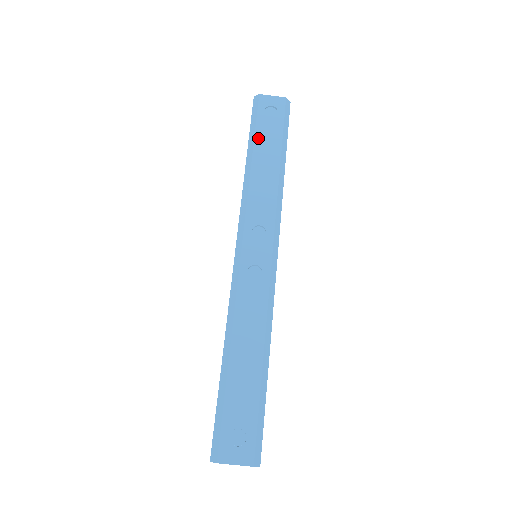
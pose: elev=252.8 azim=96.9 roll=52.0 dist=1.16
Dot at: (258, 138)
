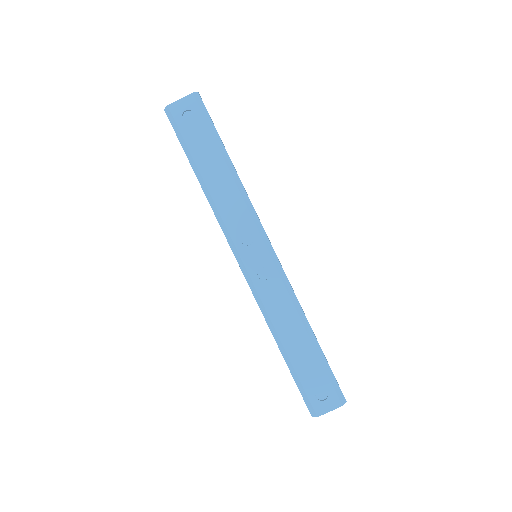
Dot at: (194, 153)
